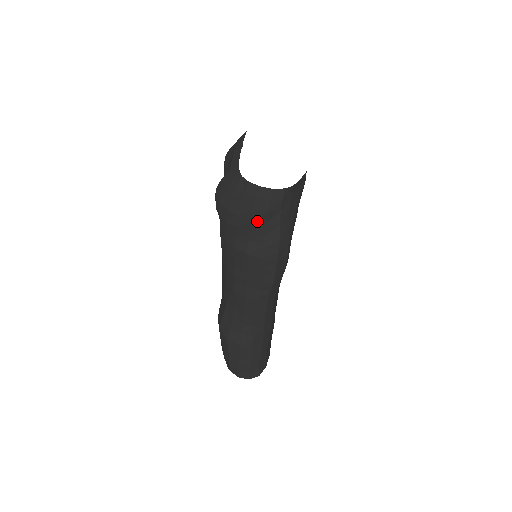
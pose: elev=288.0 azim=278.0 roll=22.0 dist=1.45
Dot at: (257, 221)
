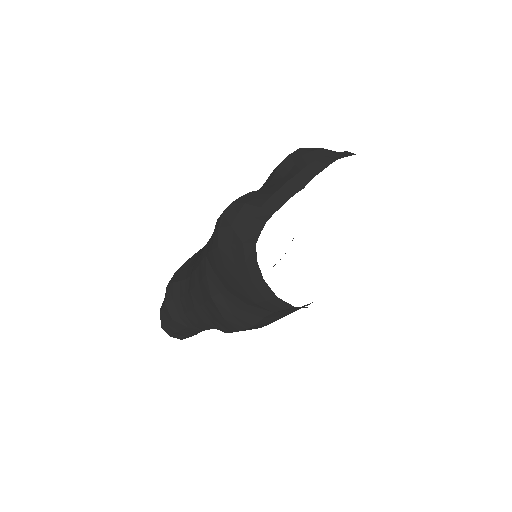
Dot at: (239, 294)
